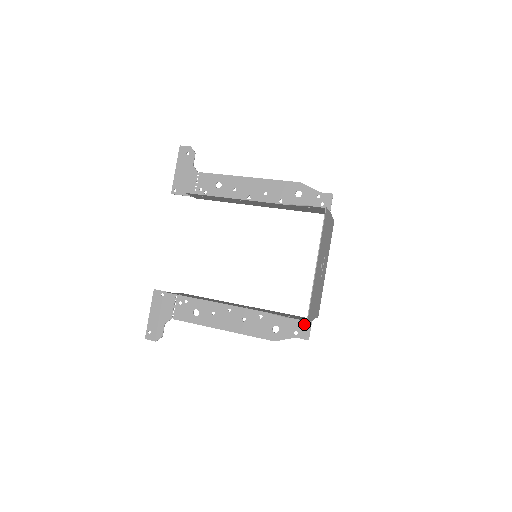
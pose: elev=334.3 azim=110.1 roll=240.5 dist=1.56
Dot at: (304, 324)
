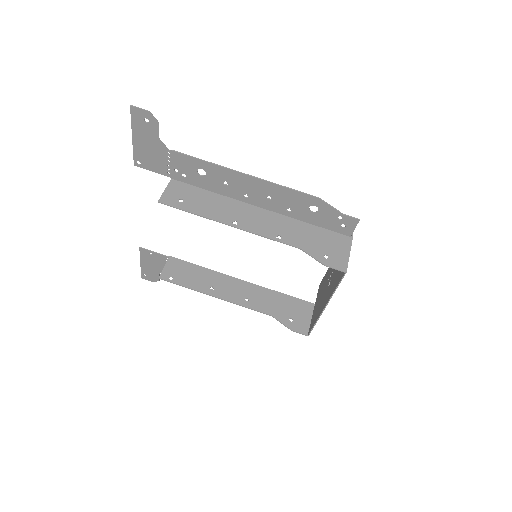
Dot at: occluded
